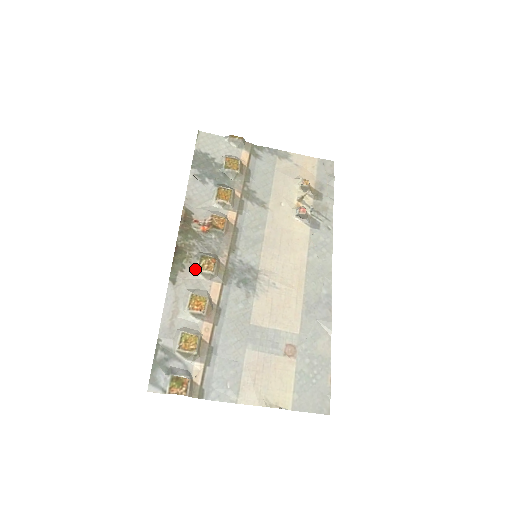
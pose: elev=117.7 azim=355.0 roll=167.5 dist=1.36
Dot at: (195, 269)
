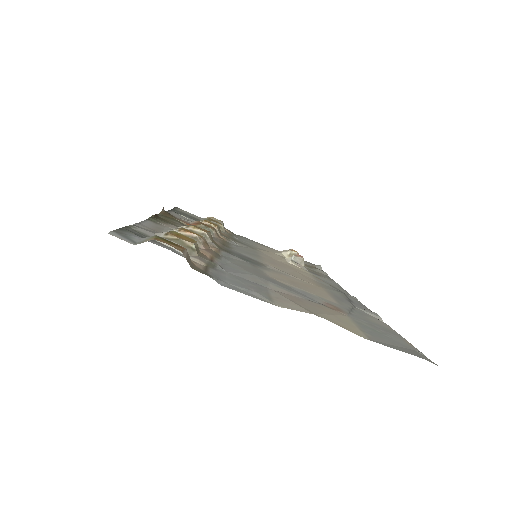
Dot at: (183, 227)
